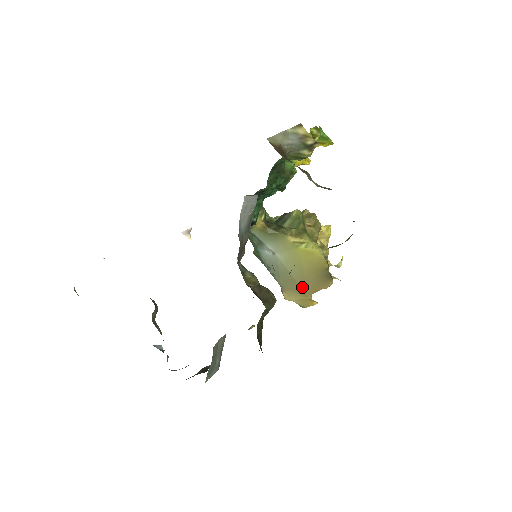
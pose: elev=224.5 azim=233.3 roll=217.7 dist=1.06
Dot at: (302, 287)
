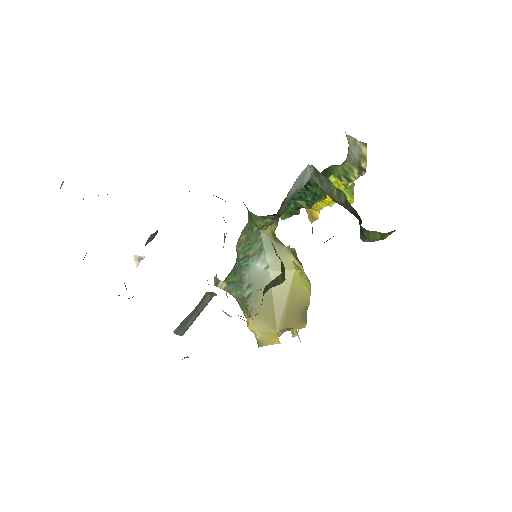
Dot at: (276, 316)
